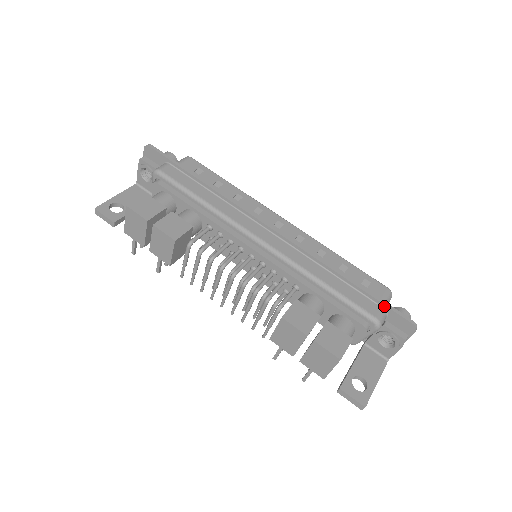
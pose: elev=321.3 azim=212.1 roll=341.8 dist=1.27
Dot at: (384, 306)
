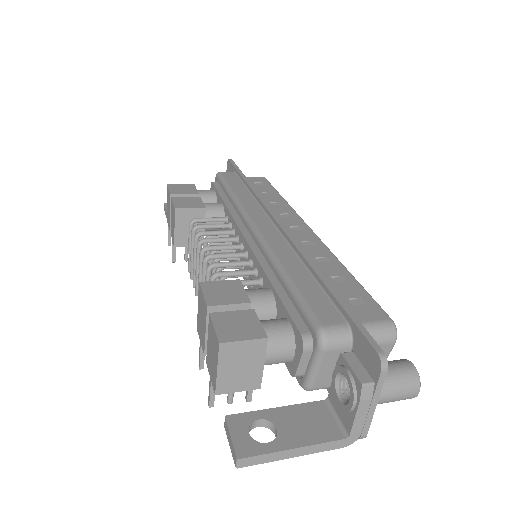
Dot at: (349, 319)
